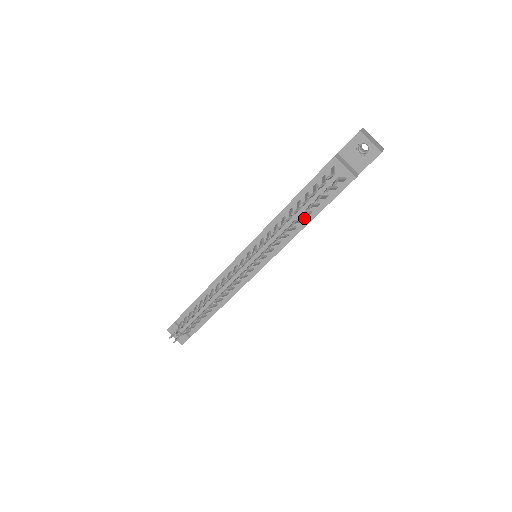
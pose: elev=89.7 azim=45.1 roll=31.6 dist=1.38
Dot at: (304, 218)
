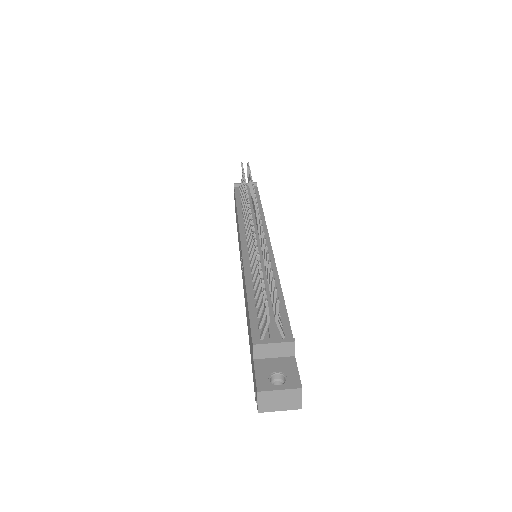
Dot at: occluded
